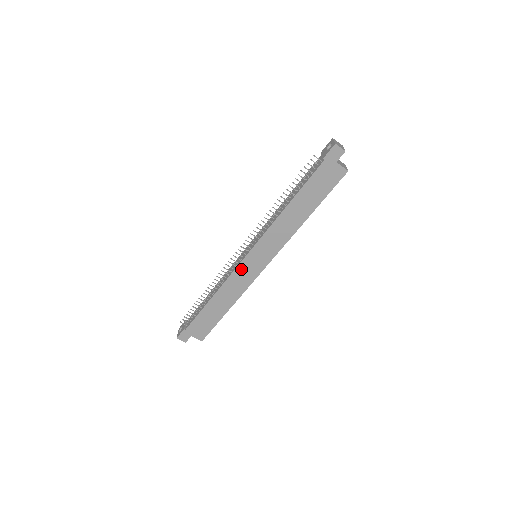
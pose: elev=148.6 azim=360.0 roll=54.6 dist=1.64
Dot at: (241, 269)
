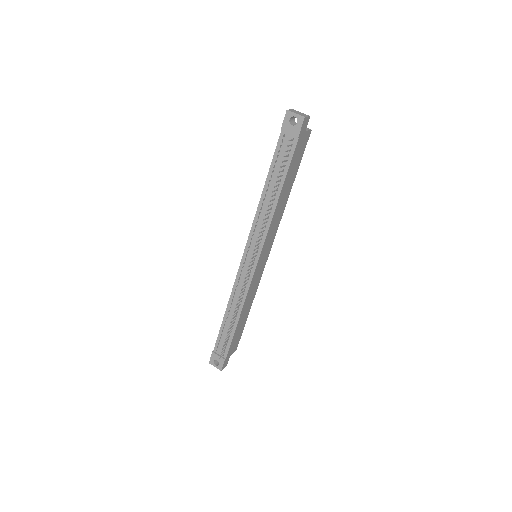
Dot at: (254, 277)
